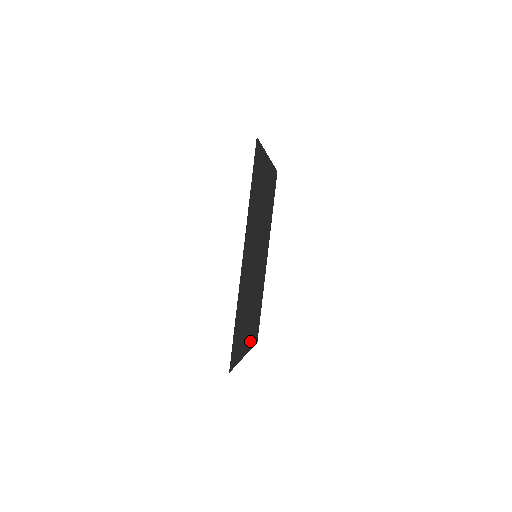
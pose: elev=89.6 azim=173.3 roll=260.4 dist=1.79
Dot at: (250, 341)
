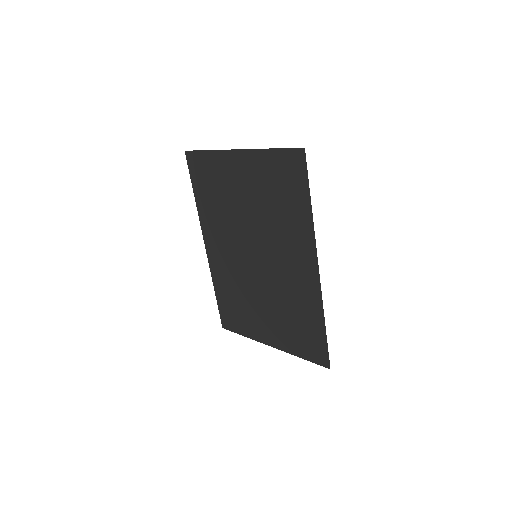
Dot at: (255, 331)
